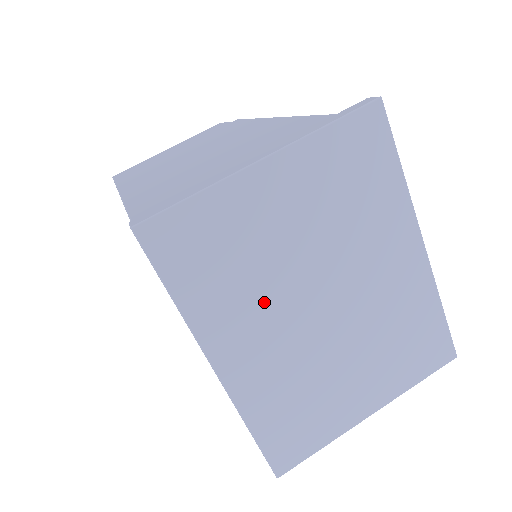
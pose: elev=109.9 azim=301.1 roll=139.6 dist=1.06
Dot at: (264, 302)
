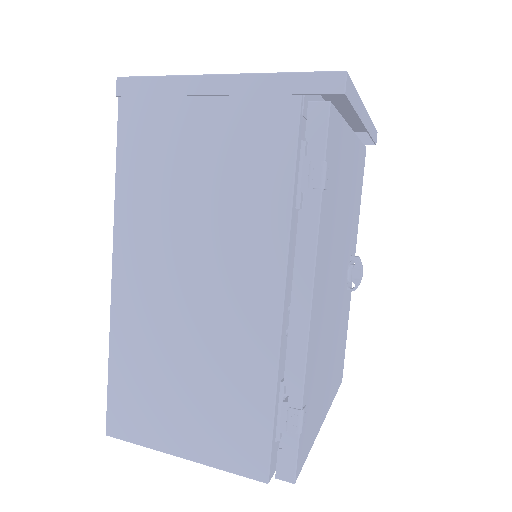
Dot at: occluded
